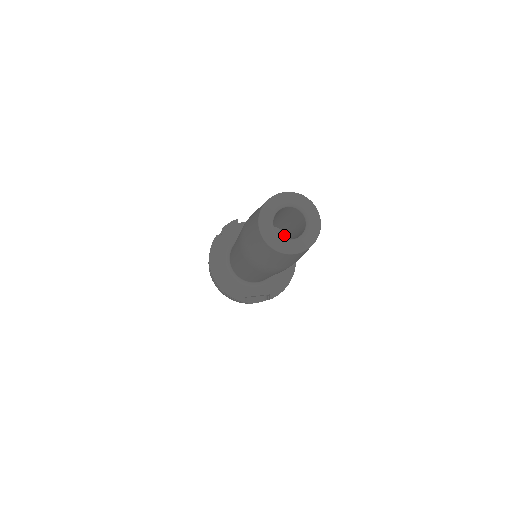
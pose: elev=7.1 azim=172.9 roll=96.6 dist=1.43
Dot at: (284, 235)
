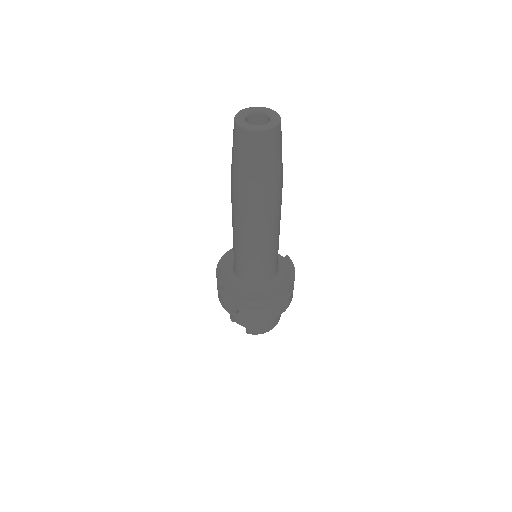
Dot at: occluded
